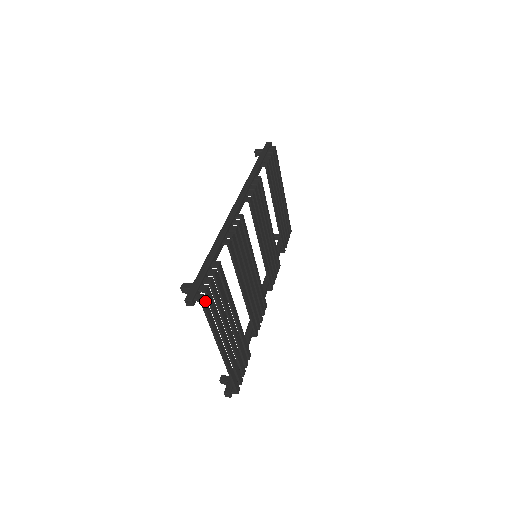
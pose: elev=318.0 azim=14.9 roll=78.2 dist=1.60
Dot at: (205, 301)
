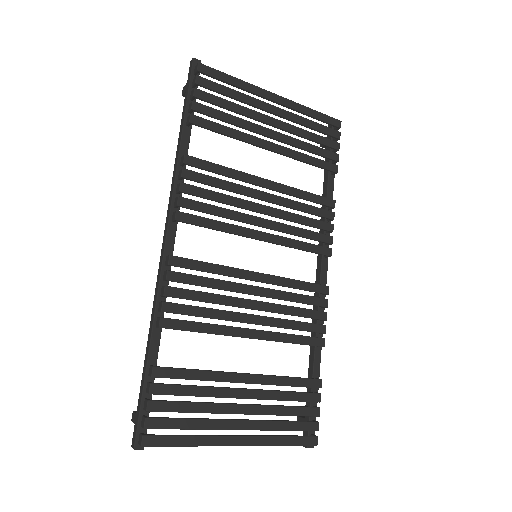
Dot at: (151, 439)
